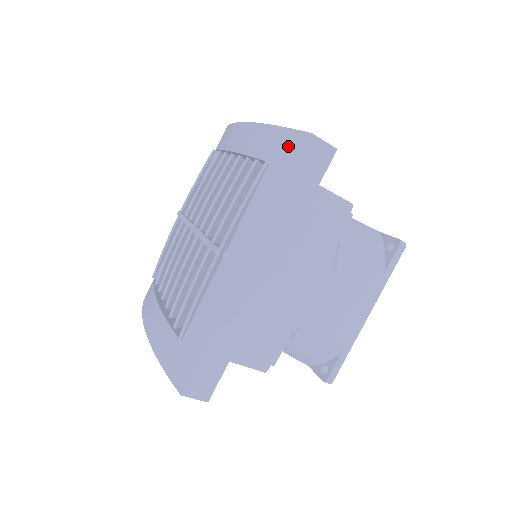
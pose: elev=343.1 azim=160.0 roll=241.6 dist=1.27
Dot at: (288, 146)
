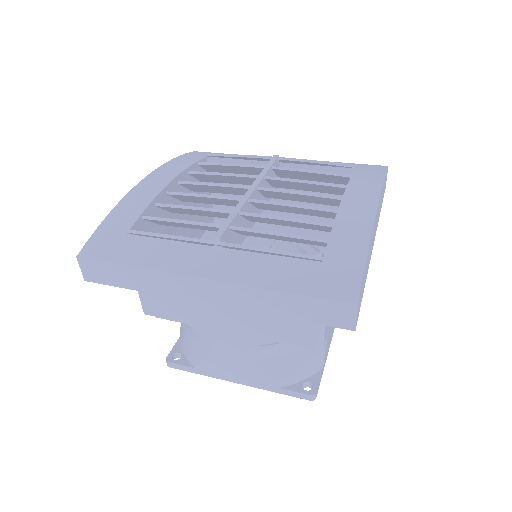
Dot at: (342, 279)
